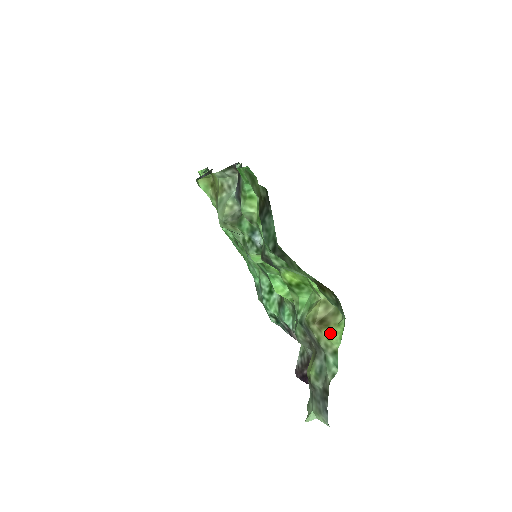
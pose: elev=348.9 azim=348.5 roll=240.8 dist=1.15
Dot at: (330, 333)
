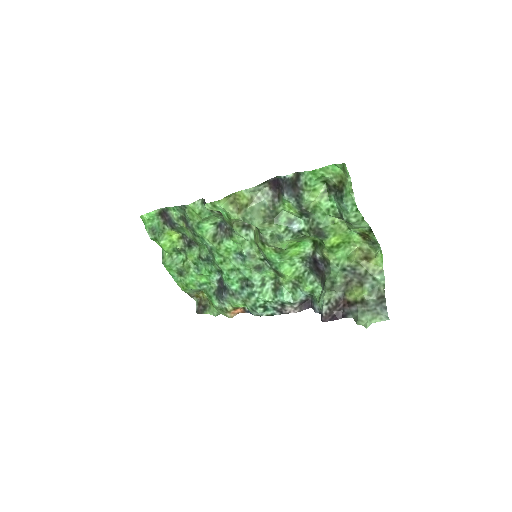
Dot at: (375, 262)
